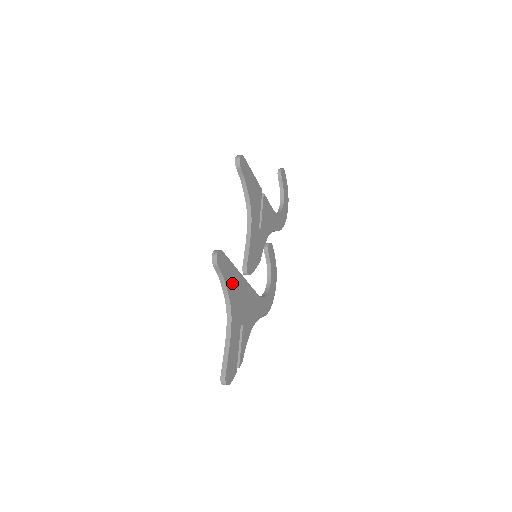
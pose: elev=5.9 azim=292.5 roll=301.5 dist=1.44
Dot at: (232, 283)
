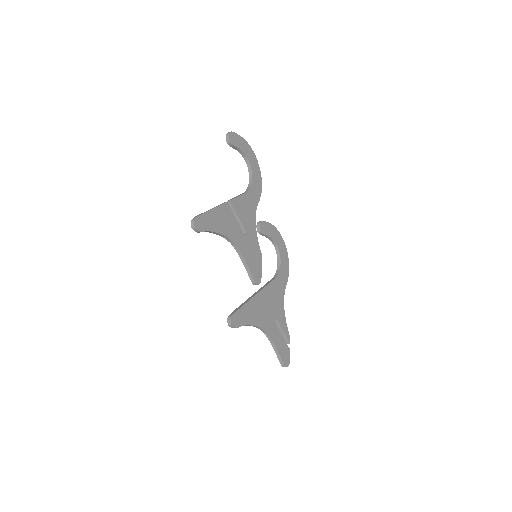
Dot at: (253, 315)
